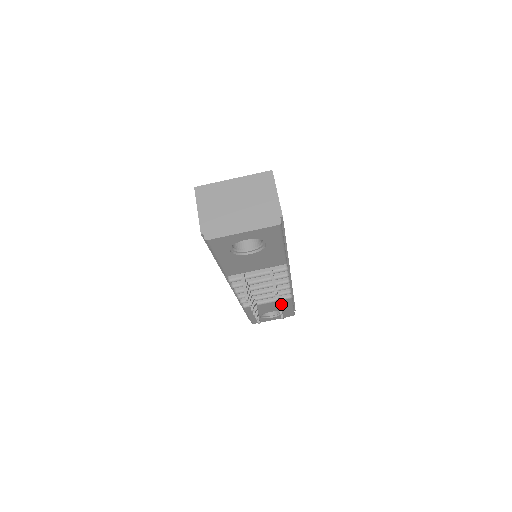
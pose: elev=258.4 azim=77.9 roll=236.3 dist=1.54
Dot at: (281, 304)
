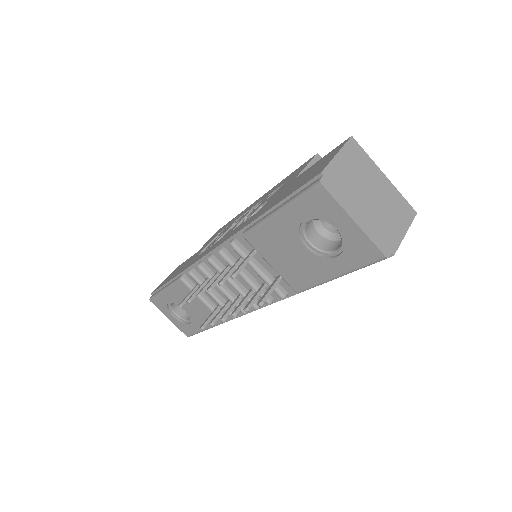
Dot at: (206, 316)
